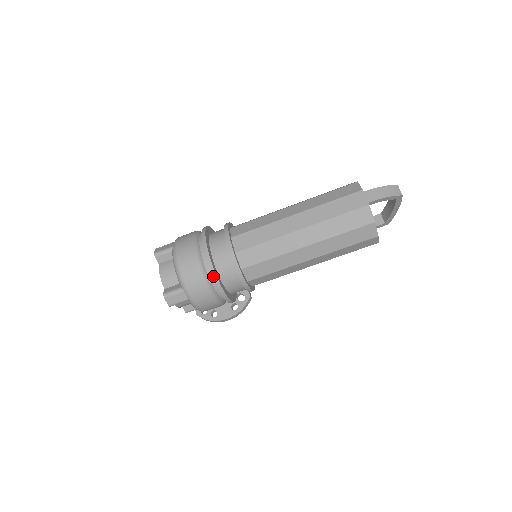
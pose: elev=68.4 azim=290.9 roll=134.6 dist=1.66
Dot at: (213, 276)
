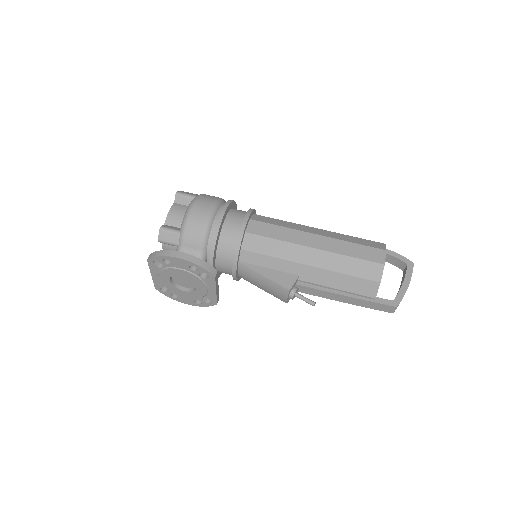
Dot at: occluded
